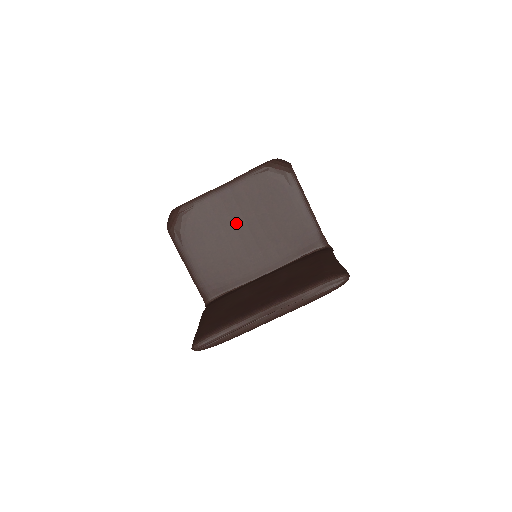
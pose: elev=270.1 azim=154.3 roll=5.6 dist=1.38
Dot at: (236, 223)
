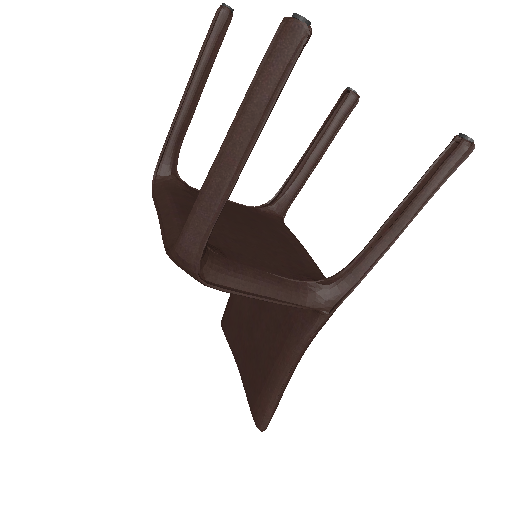
Dot at: occluded
